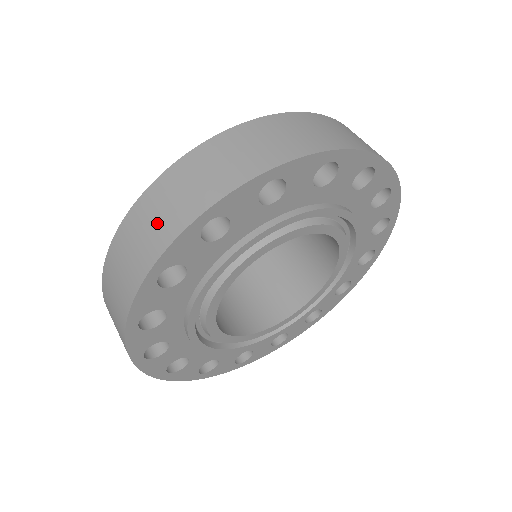
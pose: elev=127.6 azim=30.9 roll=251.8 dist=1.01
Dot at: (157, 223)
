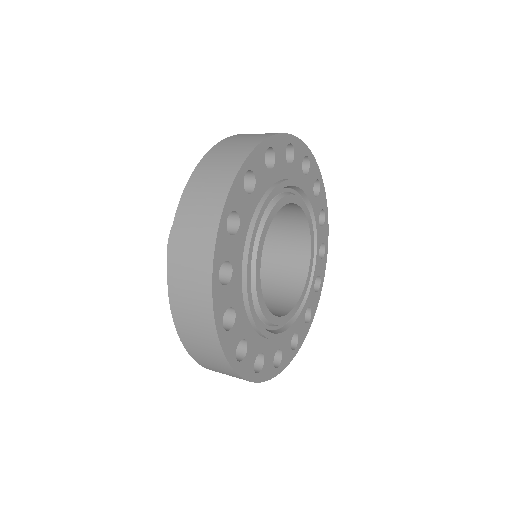
Dot at: (211, 186)
